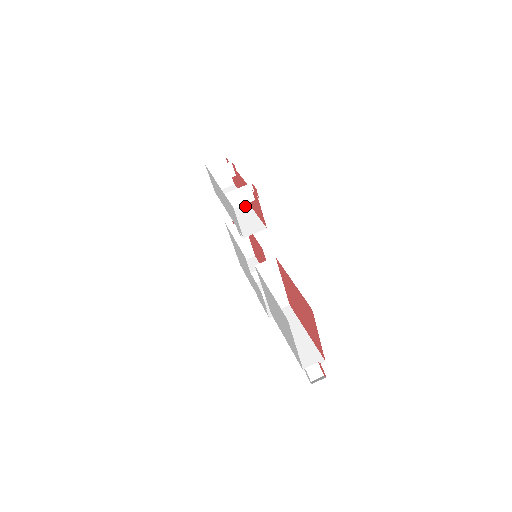
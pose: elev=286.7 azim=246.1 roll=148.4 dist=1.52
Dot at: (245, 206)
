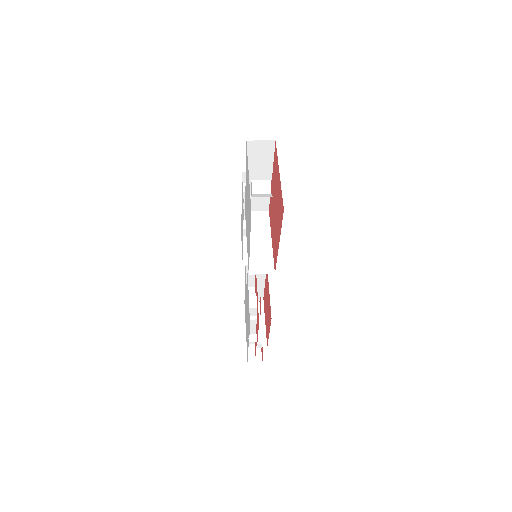
Dot at: occluded
